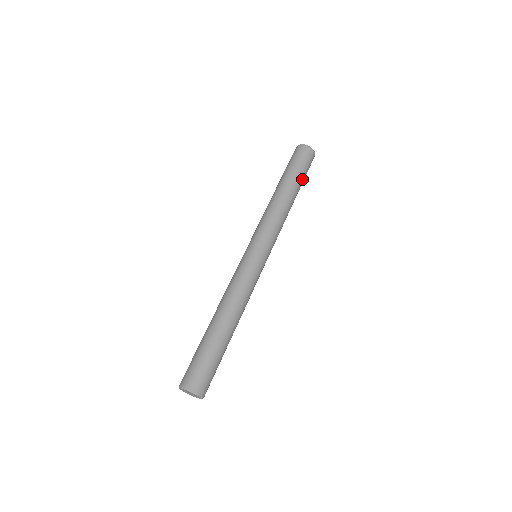
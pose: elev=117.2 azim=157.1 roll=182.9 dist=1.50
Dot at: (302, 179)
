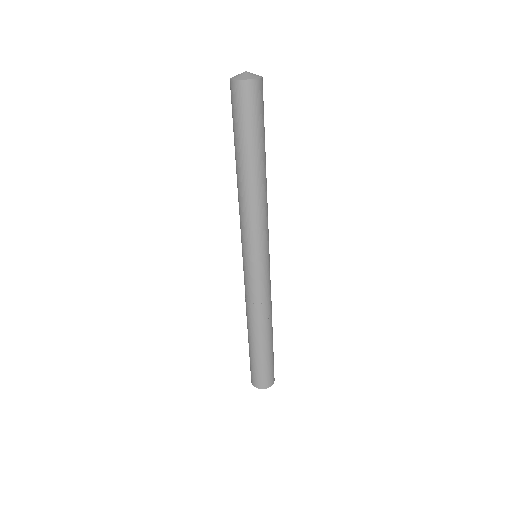
Dot at: occluded
